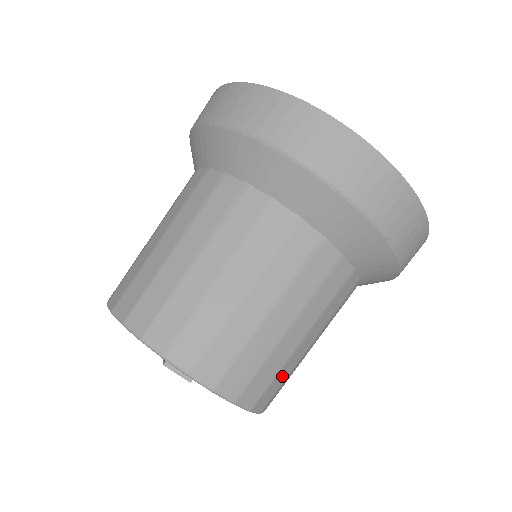
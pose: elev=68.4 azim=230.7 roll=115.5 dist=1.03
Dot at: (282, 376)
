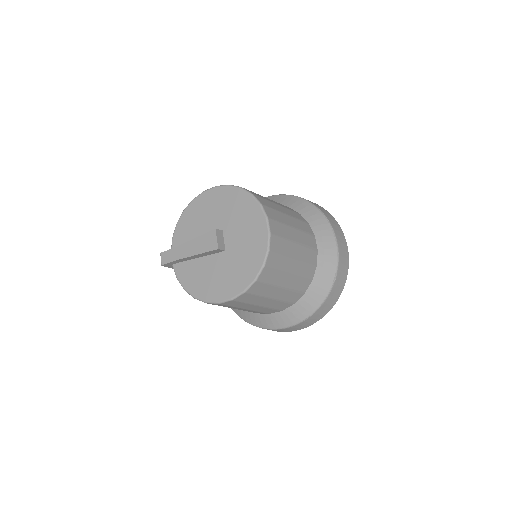
Dot at: (274, 277)
